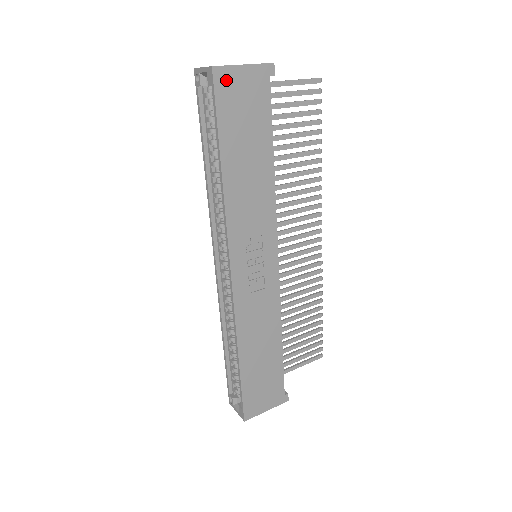
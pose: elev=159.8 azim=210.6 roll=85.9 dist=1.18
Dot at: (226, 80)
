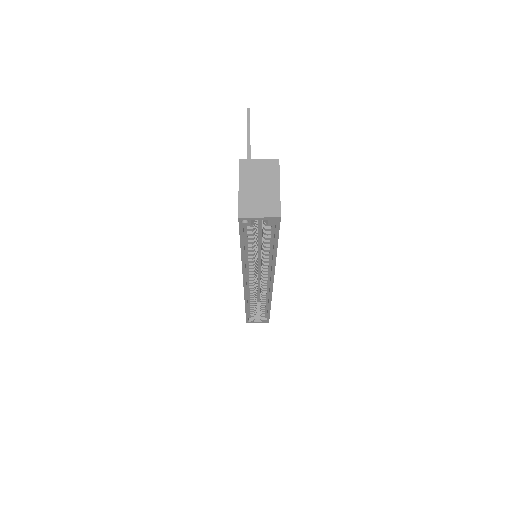
Dot at: occluded
